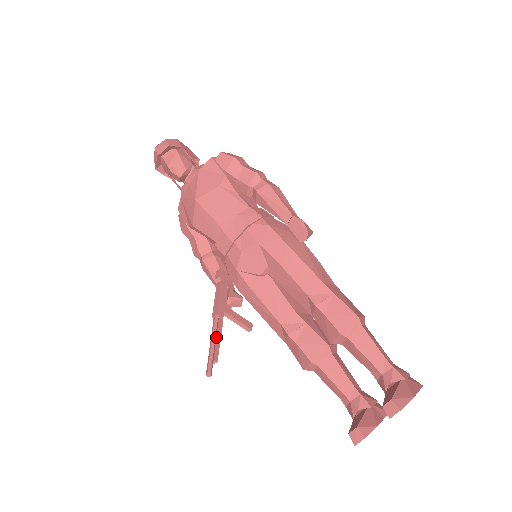
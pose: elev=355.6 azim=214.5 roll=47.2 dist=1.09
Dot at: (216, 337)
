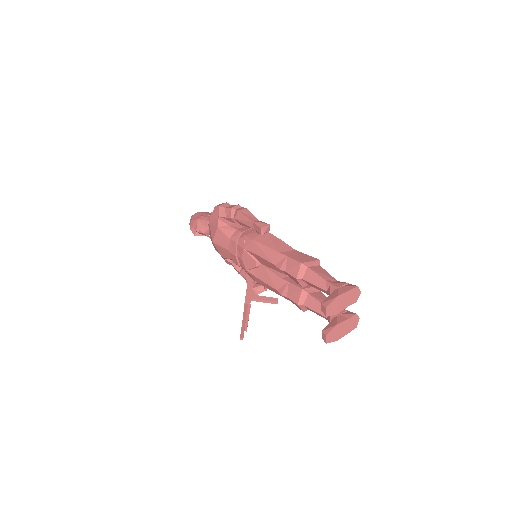
Dot at: (246, 316)
